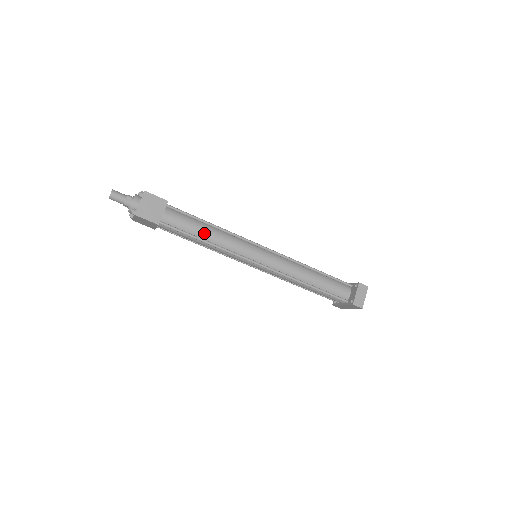
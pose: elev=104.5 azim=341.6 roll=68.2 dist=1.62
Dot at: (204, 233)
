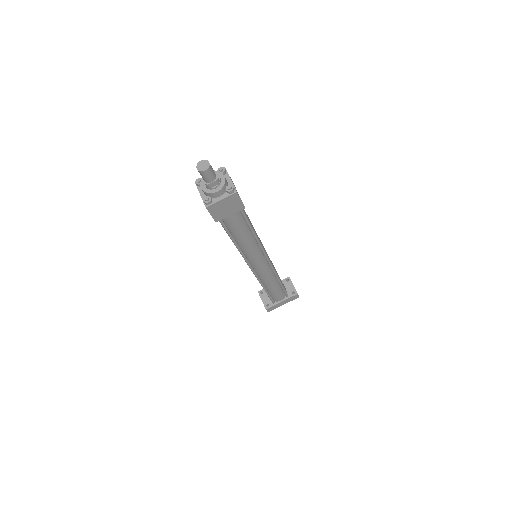
Dot at: occluded
